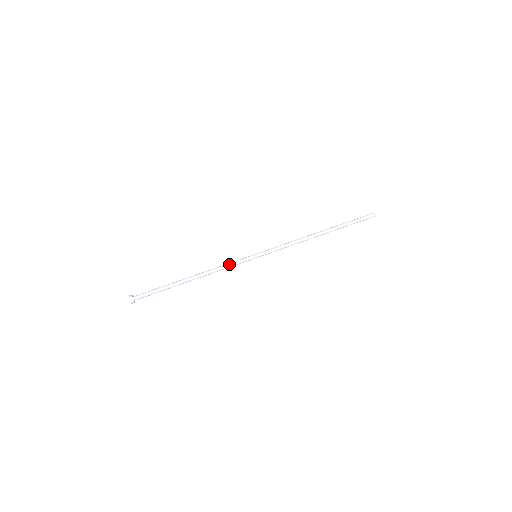
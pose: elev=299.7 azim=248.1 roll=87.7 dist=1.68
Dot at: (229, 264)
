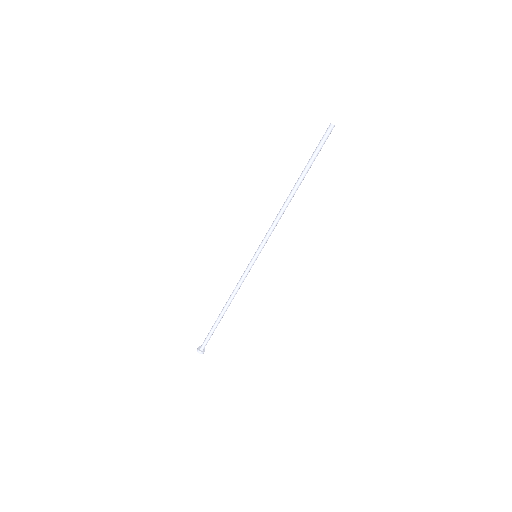
Dot at: (241, 279)
